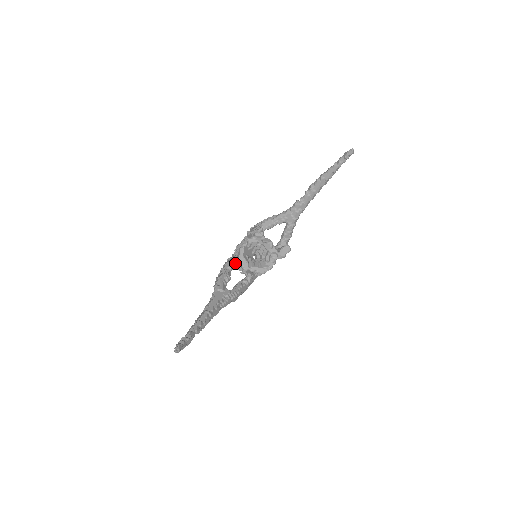
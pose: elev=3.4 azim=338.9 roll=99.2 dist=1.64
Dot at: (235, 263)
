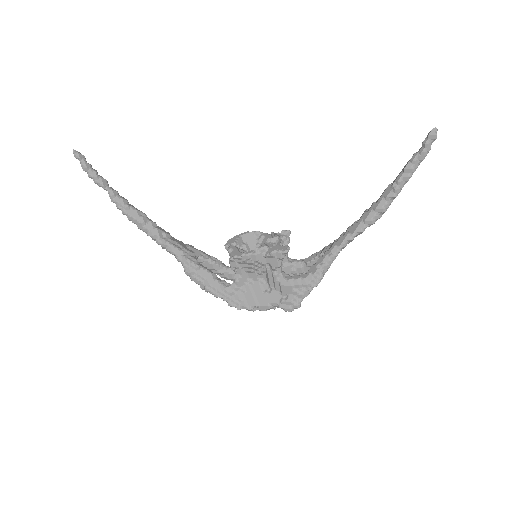
Dot at: occluded
